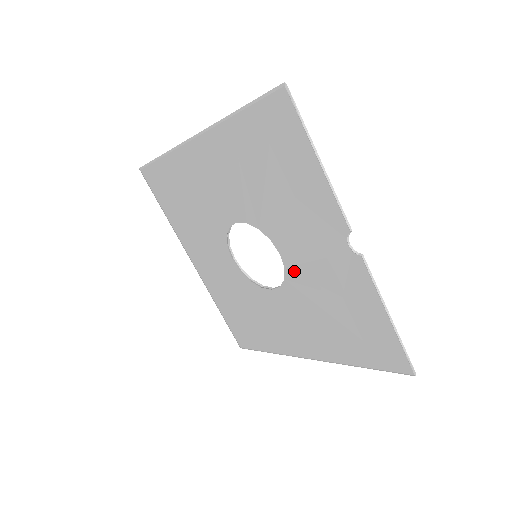
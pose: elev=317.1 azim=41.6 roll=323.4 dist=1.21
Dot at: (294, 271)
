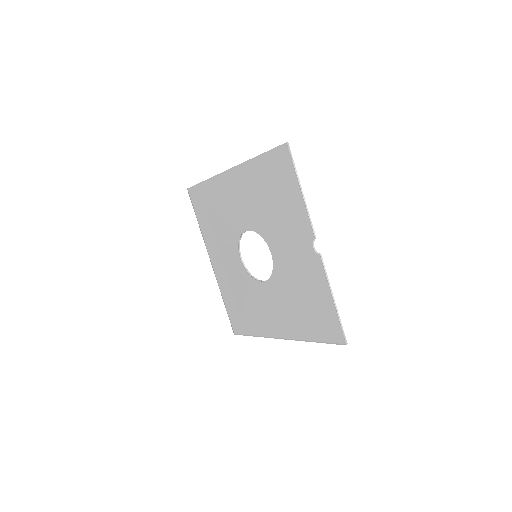
Dot at: (279, 267)
